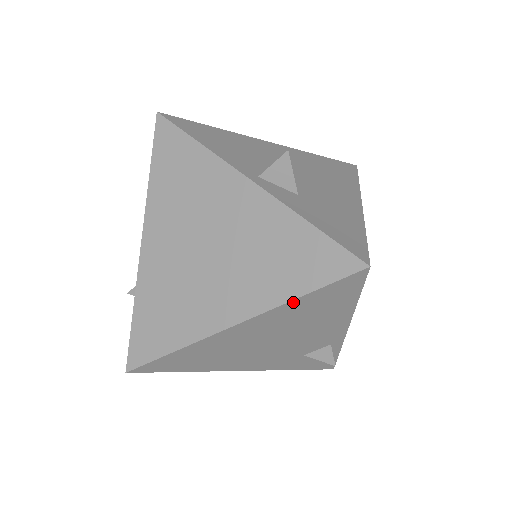
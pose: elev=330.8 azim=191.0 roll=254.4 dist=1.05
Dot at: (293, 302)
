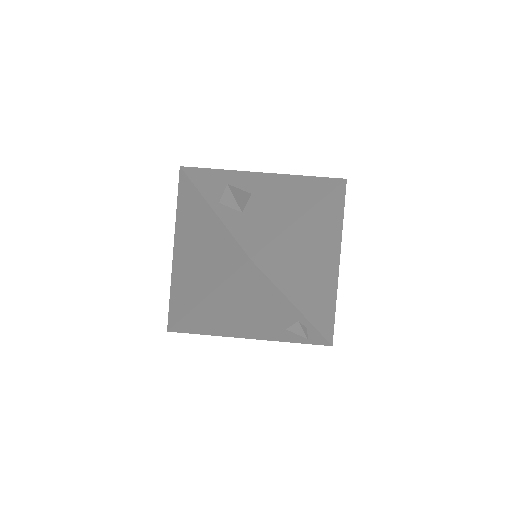
Dot at: (225, 284)
